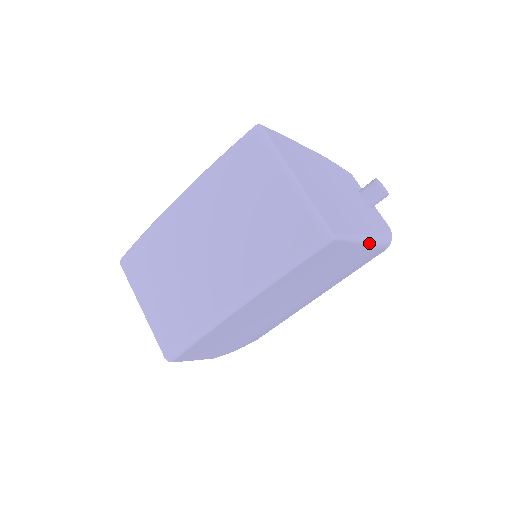
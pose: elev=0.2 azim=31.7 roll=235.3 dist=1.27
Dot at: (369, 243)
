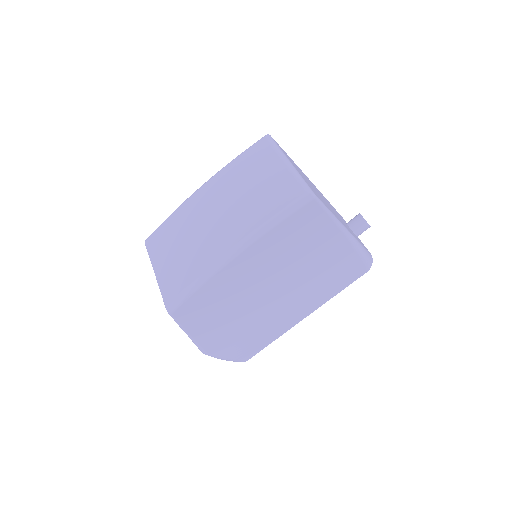
Dot at: (348, 237)
